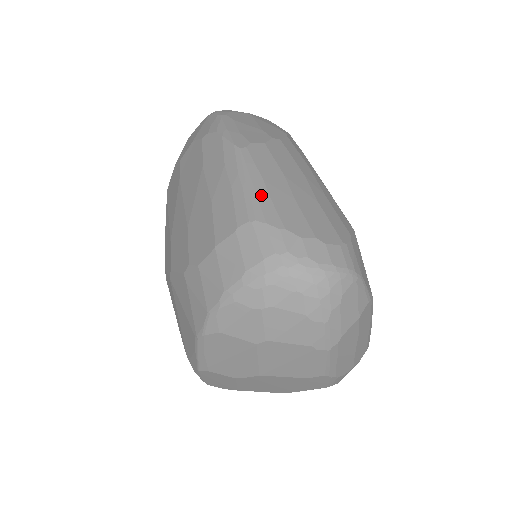
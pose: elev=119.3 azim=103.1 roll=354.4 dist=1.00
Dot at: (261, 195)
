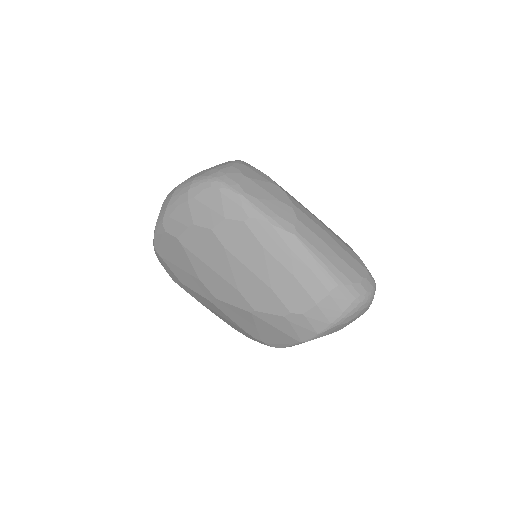
Dot at: (330, 267)
